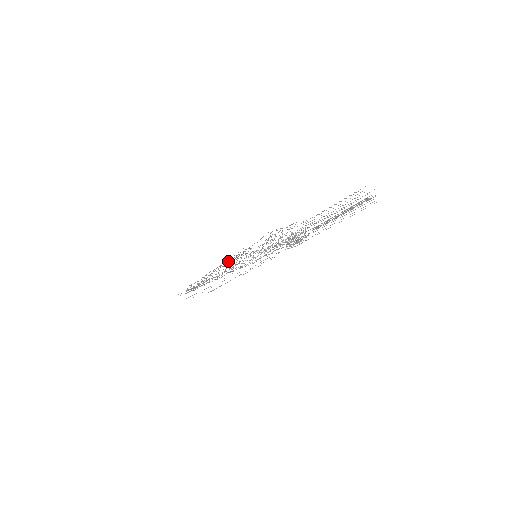
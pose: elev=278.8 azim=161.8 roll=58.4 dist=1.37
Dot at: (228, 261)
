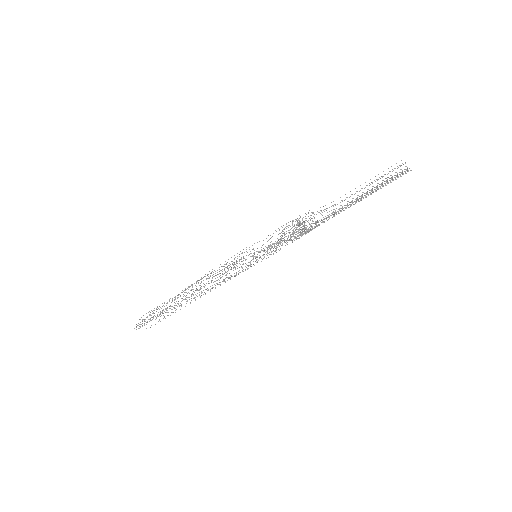
Dot at: (215, 271)
